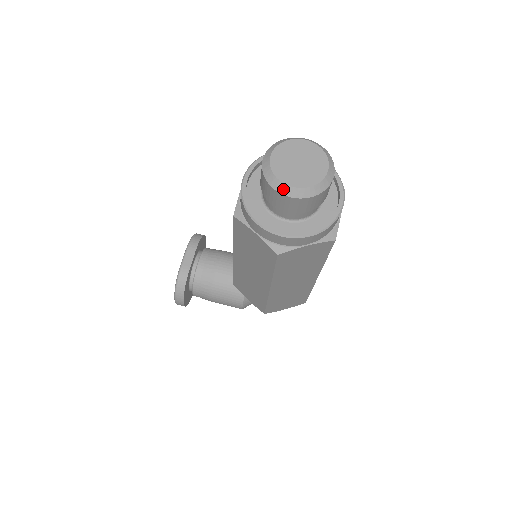
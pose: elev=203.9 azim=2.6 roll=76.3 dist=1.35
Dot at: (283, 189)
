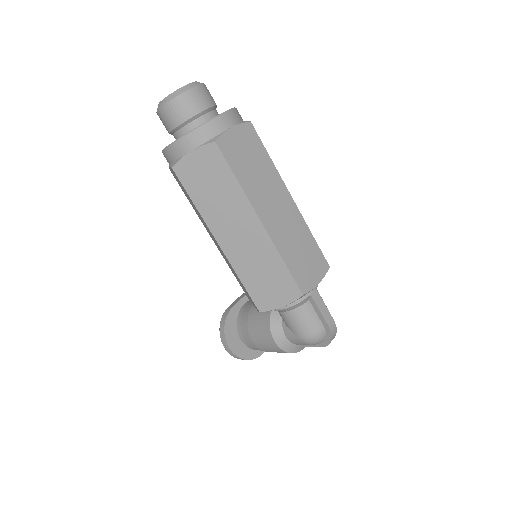
Dot at: (158, 107)
